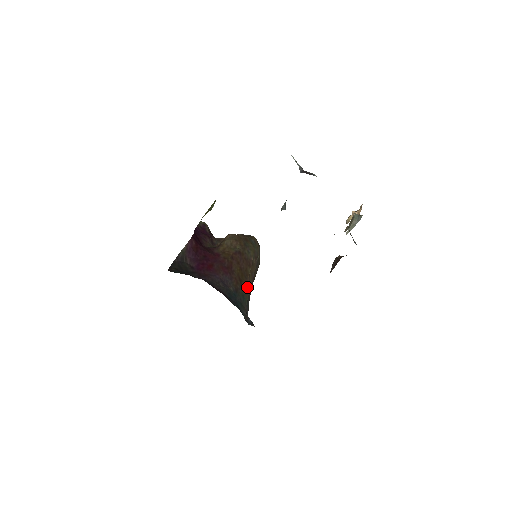
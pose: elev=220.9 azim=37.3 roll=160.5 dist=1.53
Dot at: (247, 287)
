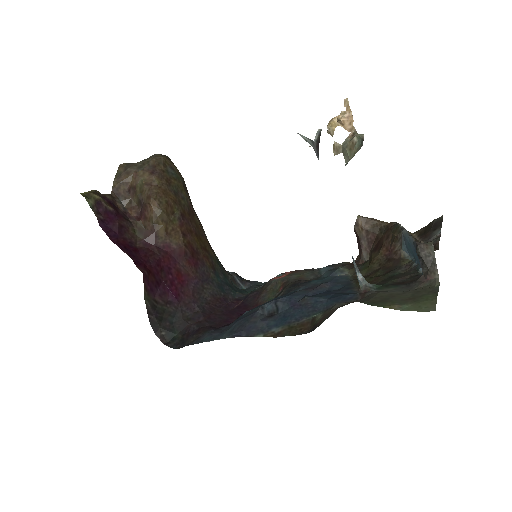
Dot at: (208, 243)
